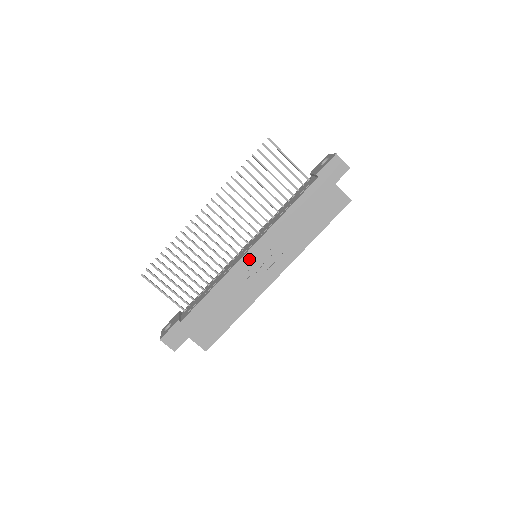
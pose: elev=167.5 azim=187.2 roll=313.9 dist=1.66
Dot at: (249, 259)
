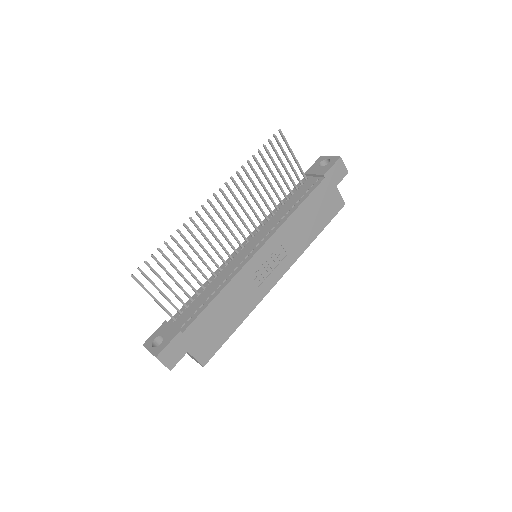
Dot at: (258, 259)
